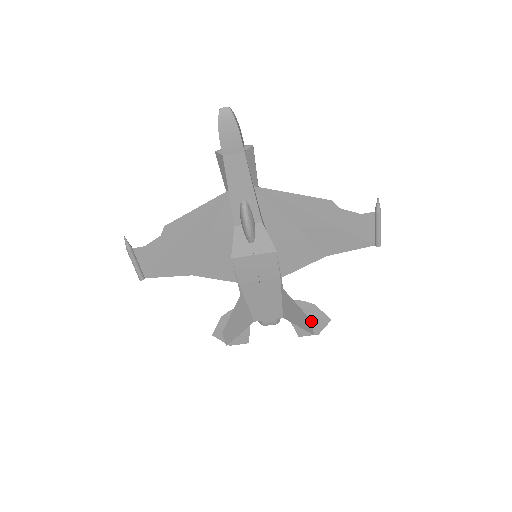
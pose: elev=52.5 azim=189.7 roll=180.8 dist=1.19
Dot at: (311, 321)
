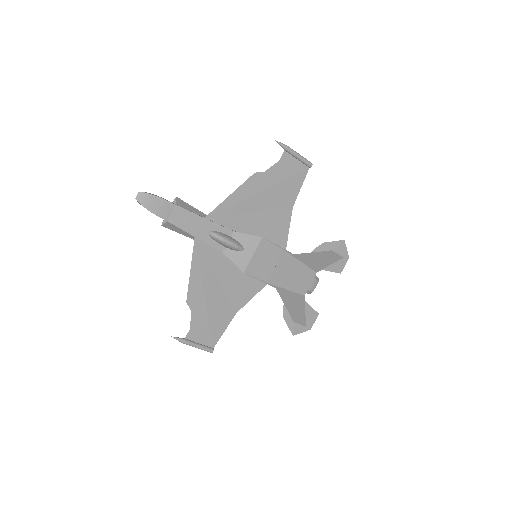
Dot at: (331, 251)
